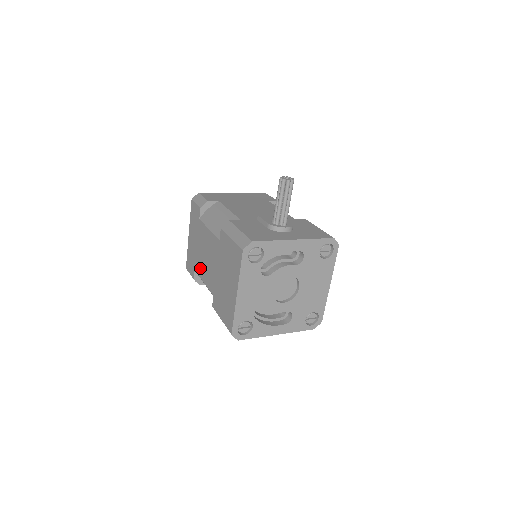
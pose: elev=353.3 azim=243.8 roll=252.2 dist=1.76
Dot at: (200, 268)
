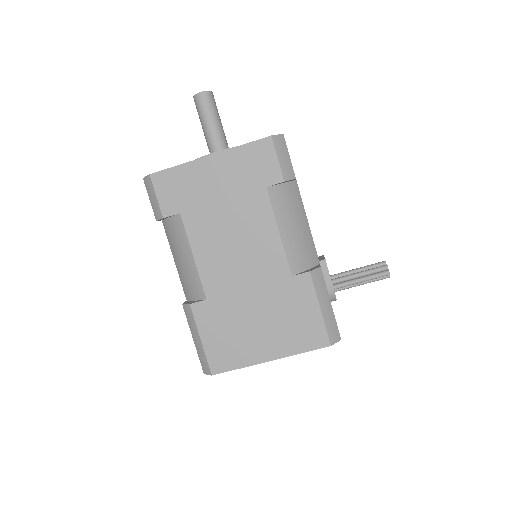
Dot at: (202, 234)
